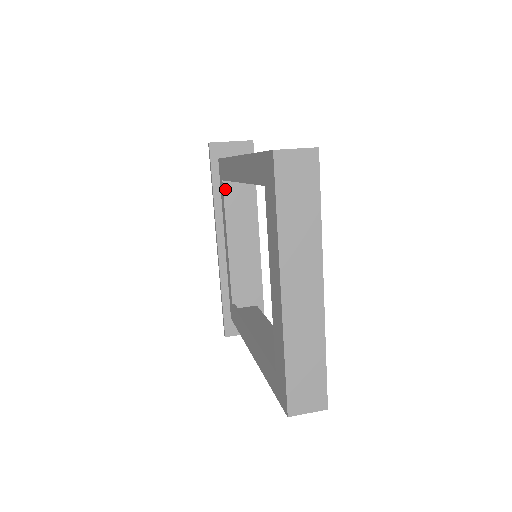
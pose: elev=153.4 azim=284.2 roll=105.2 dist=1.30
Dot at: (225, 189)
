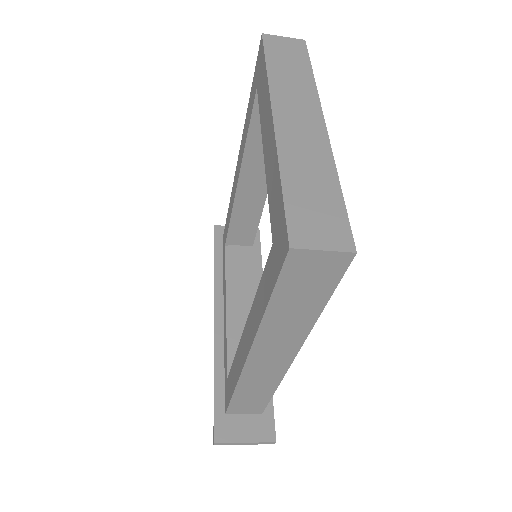
Dot at: (227, 254)
